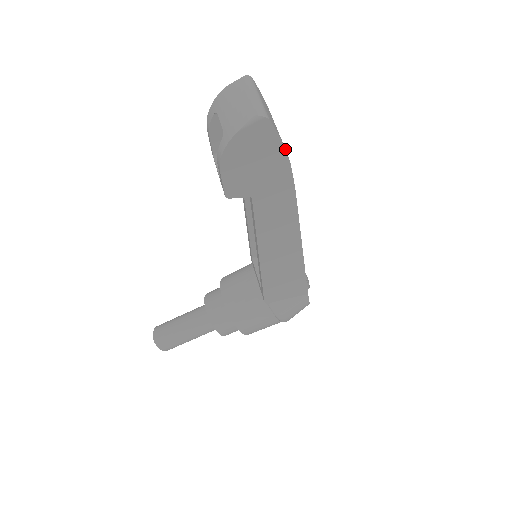
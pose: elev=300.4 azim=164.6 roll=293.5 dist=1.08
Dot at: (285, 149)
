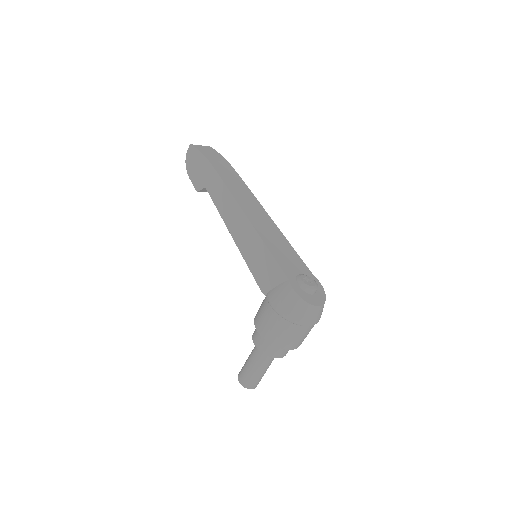
Dot at: (203, 155)
